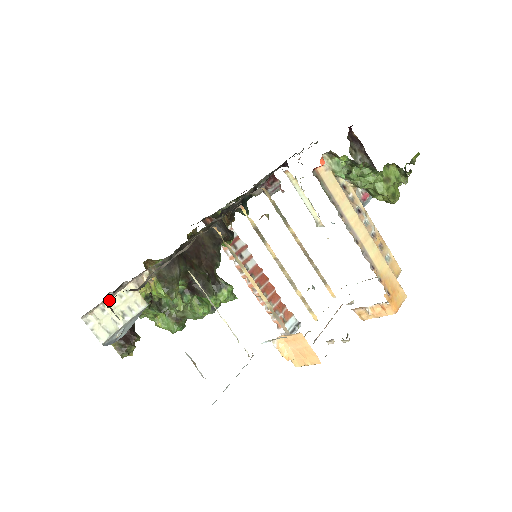
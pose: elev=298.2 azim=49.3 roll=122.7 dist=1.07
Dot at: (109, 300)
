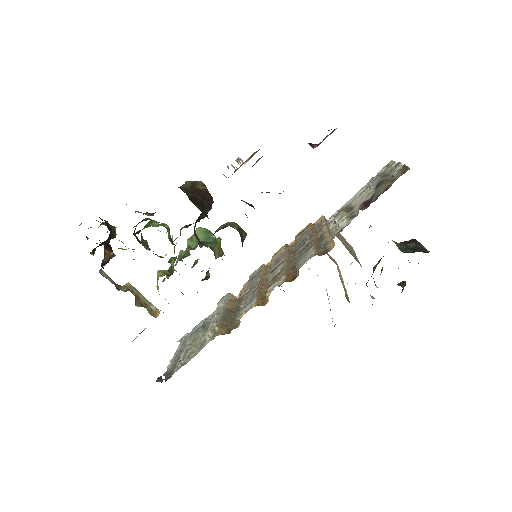
Dot at: occluded
